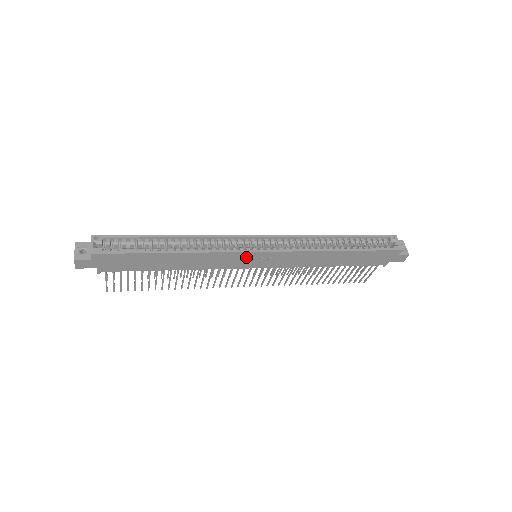
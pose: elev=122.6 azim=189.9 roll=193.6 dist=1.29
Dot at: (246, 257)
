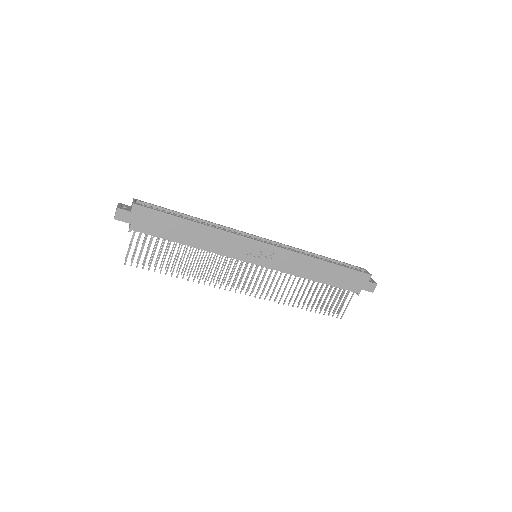
Dot at: (250, 246)
